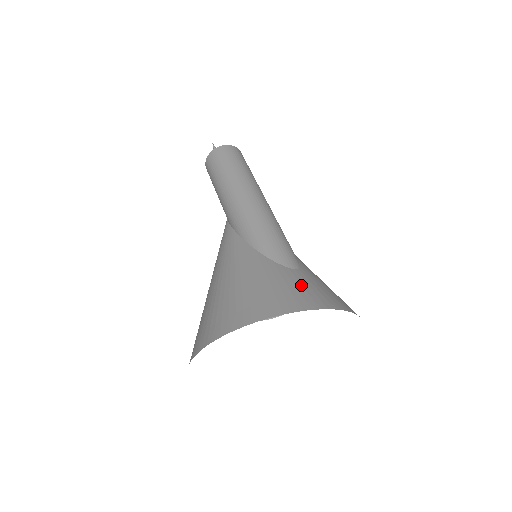
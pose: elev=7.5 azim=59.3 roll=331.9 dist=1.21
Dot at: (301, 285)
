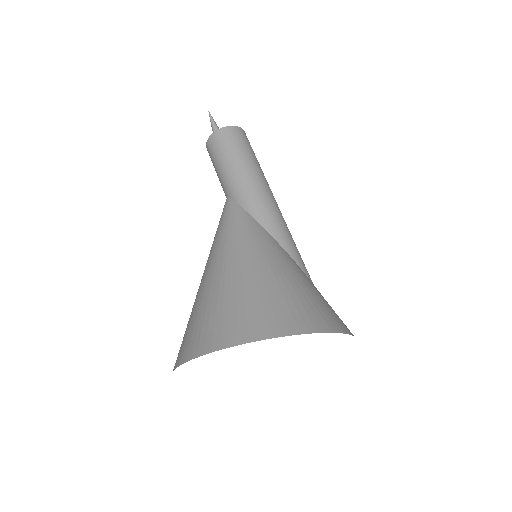
Dot at: occluded
